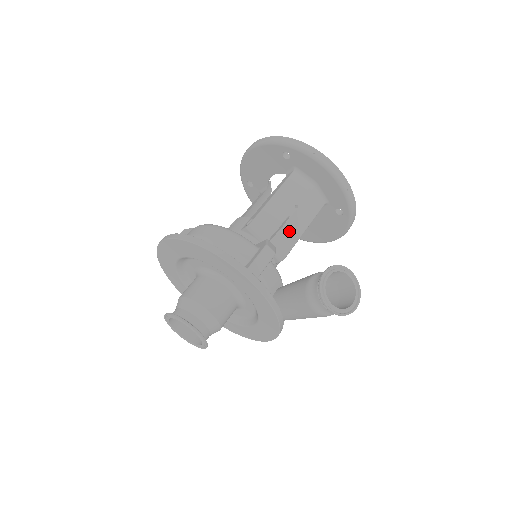
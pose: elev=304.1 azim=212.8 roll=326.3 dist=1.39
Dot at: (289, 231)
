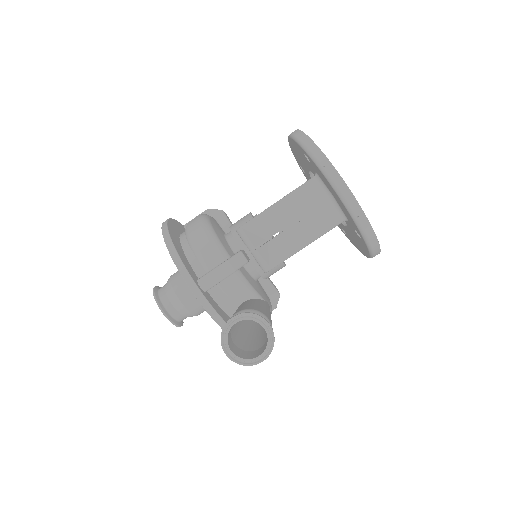
Dot at: (280, 245)
